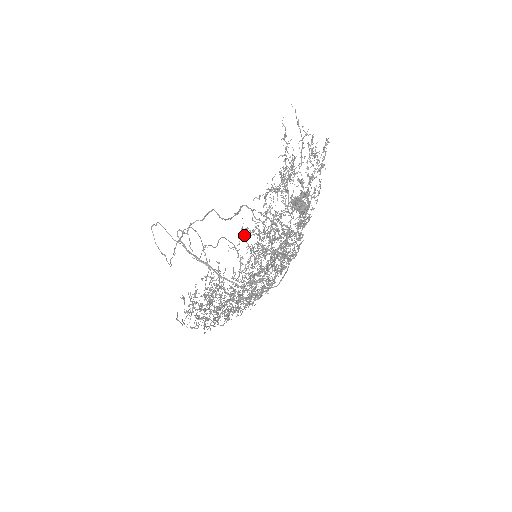
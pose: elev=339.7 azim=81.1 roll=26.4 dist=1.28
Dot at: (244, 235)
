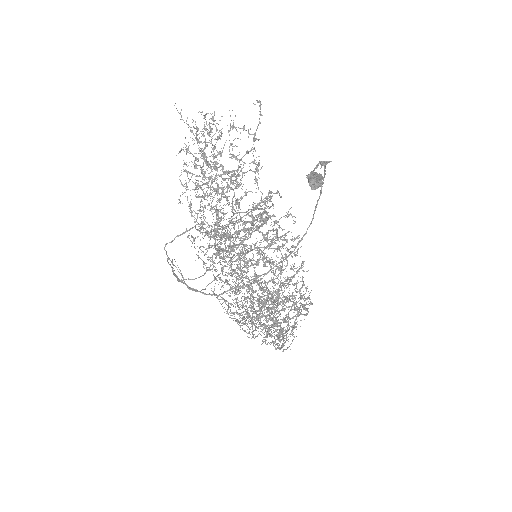
Dot at: (192, 242)
